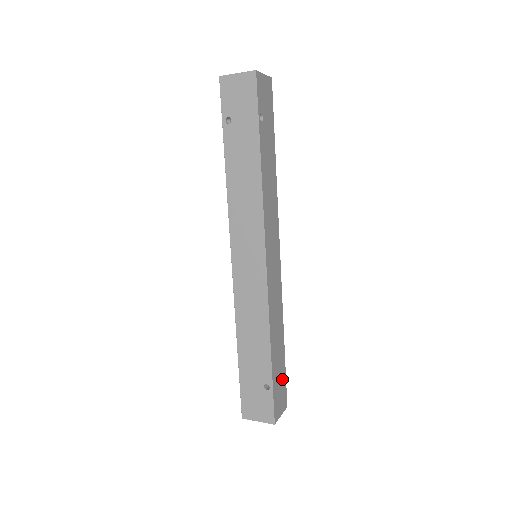
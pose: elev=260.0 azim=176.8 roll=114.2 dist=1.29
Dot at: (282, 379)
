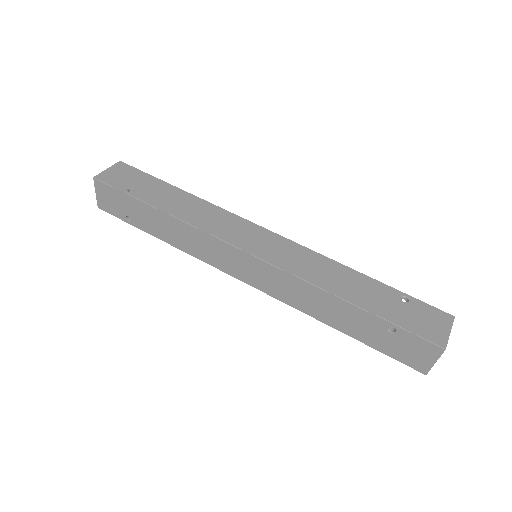
Dot at: (406, 304)
